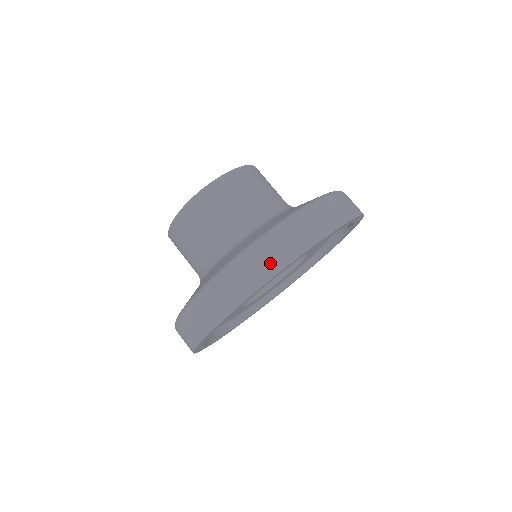
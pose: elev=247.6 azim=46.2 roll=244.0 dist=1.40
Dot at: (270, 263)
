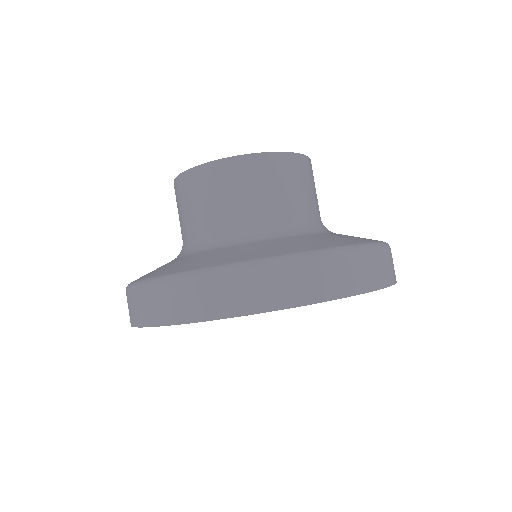
Dot at: (273, 294)
